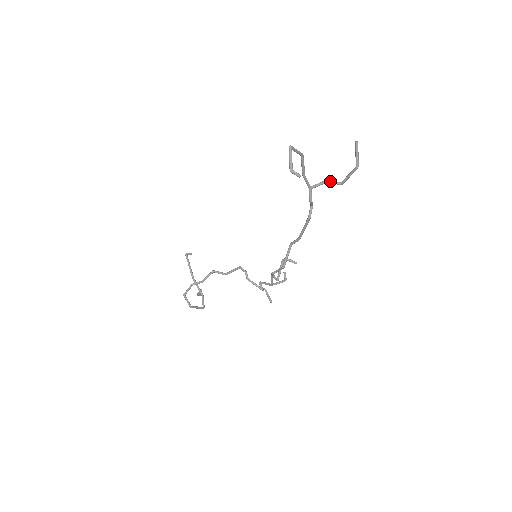
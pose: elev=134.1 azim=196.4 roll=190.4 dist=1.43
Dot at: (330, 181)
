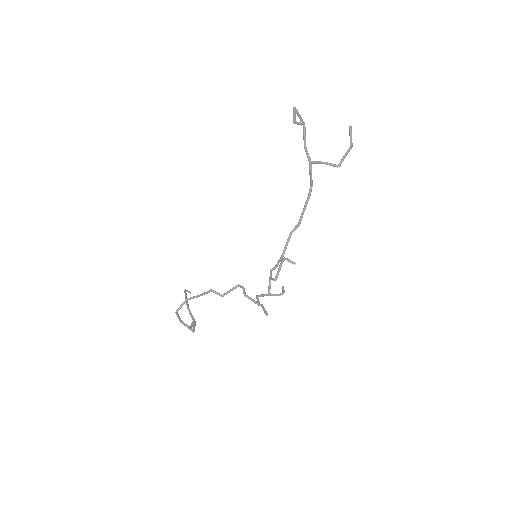
Dot at: occluded
